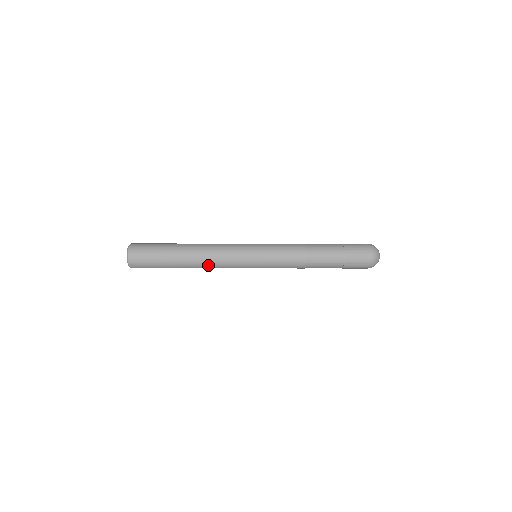
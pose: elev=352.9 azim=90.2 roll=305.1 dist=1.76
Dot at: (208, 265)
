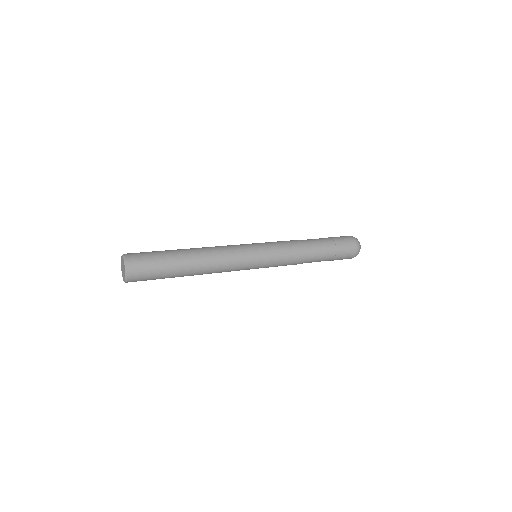
Dot at: occluded
